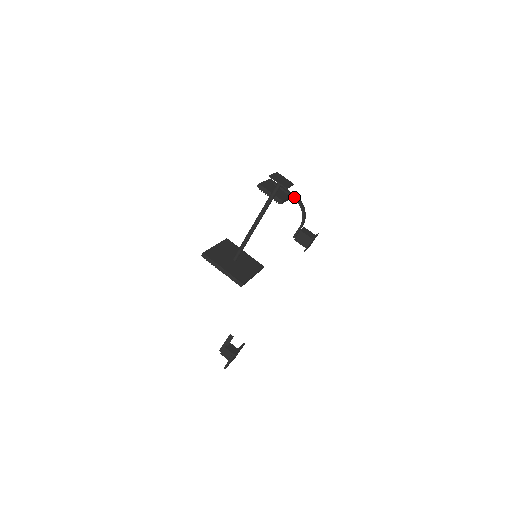
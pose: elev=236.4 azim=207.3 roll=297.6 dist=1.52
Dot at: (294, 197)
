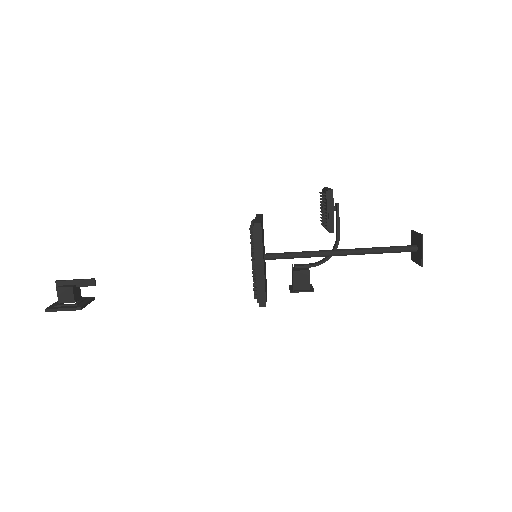
Dot at: occluded
